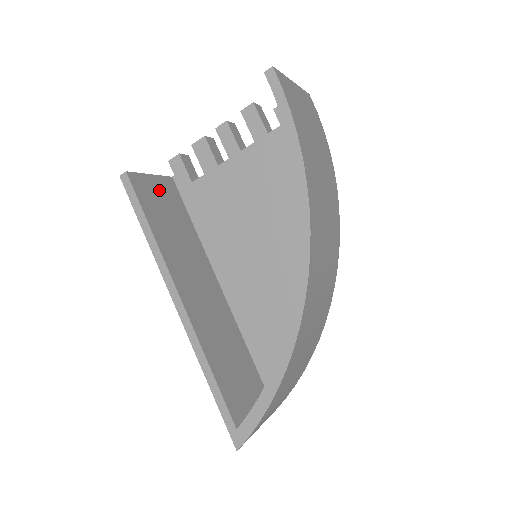
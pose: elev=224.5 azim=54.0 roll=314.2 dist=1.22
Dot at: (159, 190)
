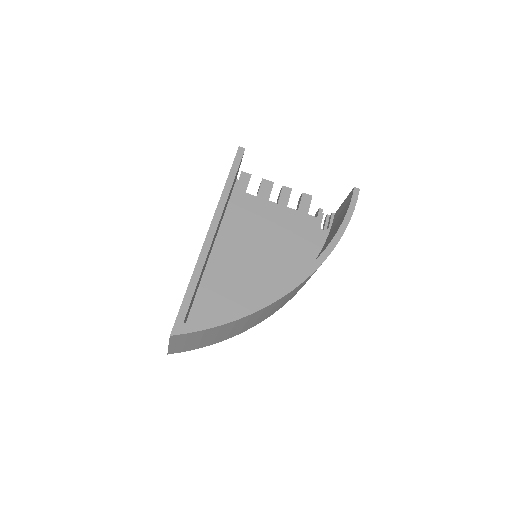
Dot at: occluded
